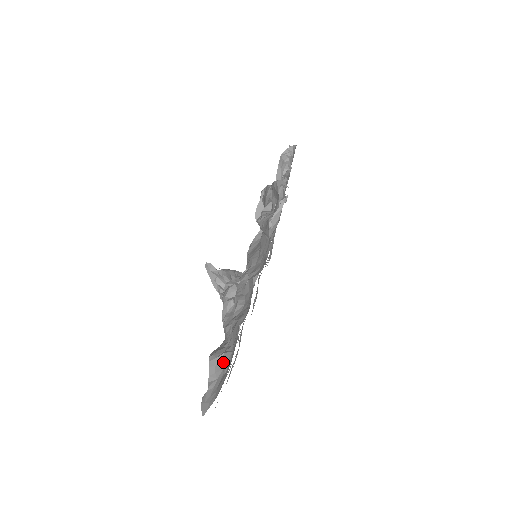
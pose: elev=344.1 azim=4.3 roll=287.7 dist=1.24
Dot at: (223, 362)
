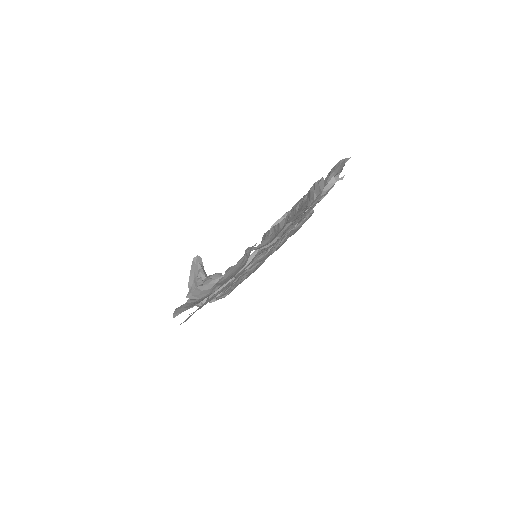
Dot at: (214, 287)
